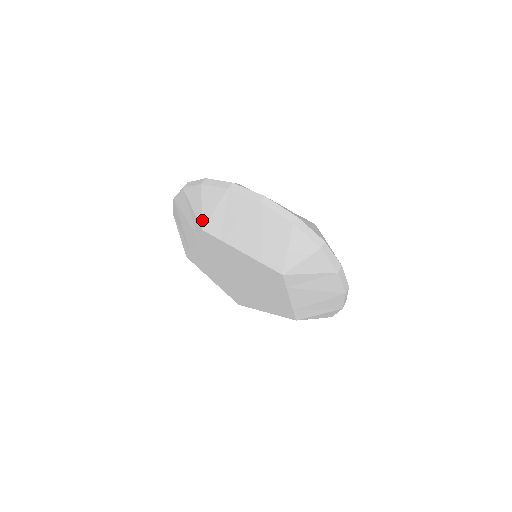
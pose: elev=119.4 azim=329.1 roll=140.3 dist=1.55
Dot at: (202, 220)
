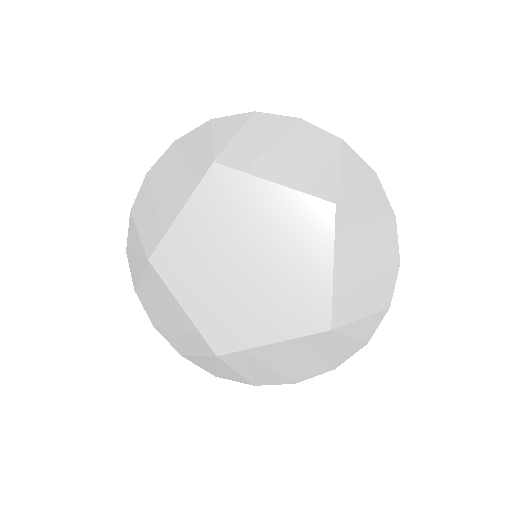
Dot at: (213, 151)
